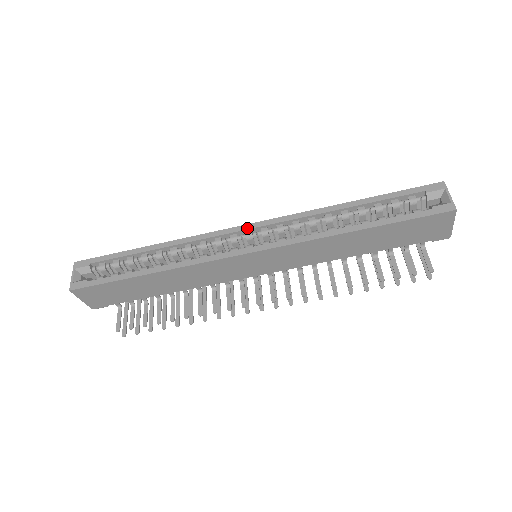
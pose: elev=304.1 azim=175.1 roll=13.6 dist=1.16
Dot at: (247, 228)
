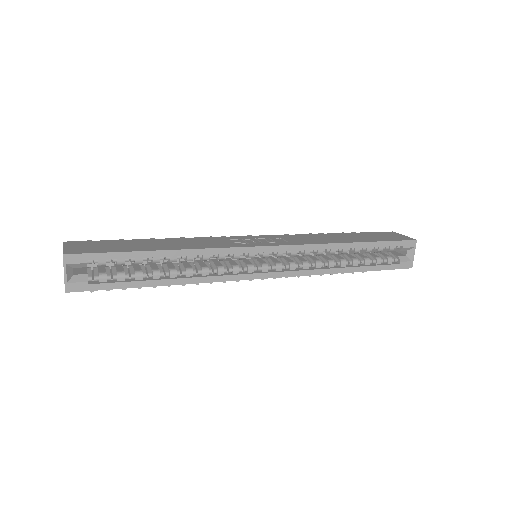
Dot at: (268, 251)
